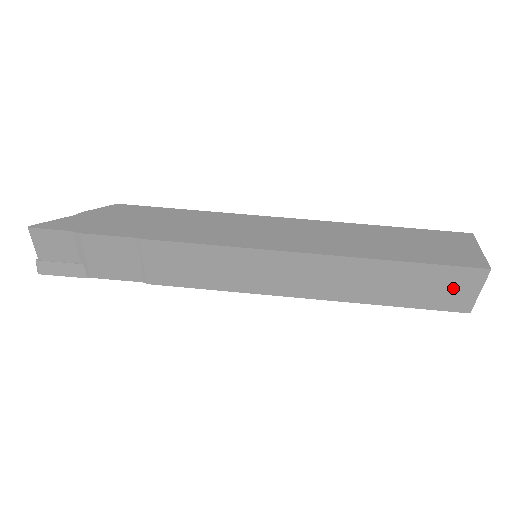
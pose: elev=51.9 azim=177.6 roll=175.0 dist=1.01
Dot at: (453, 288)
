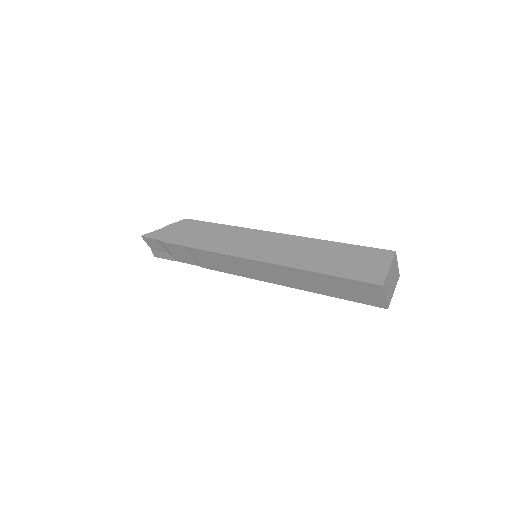
Dot at: (366, 293)
